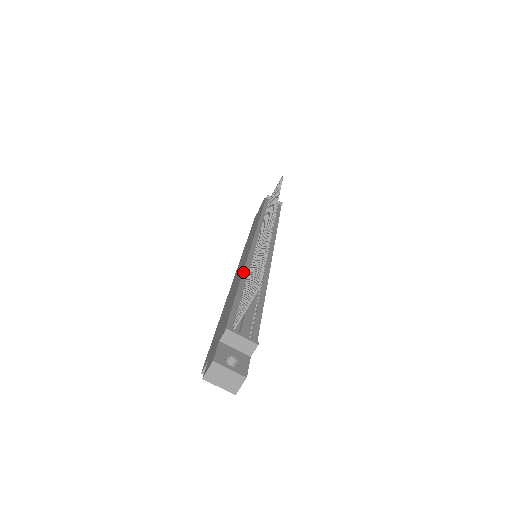
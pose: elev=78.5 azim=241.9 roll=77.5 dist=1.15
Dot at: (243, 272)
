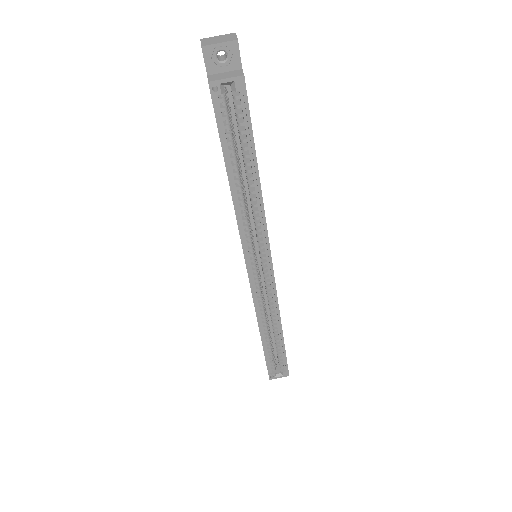
Dot at: occluded
